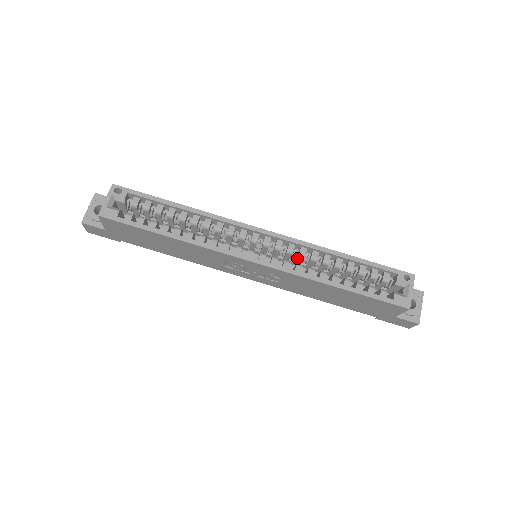
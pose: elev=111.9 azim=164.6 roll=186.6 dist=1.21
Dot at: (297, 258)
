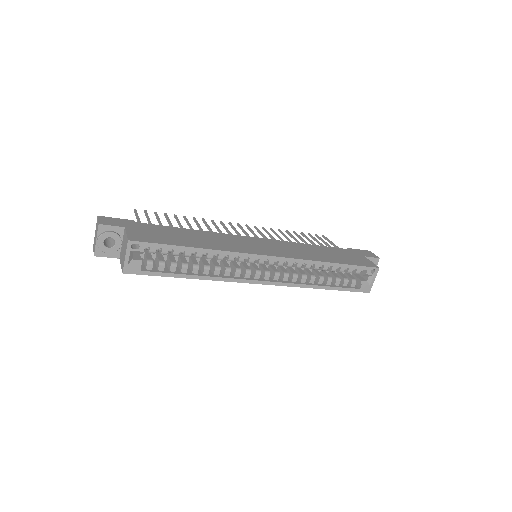
Dot at: occluded
